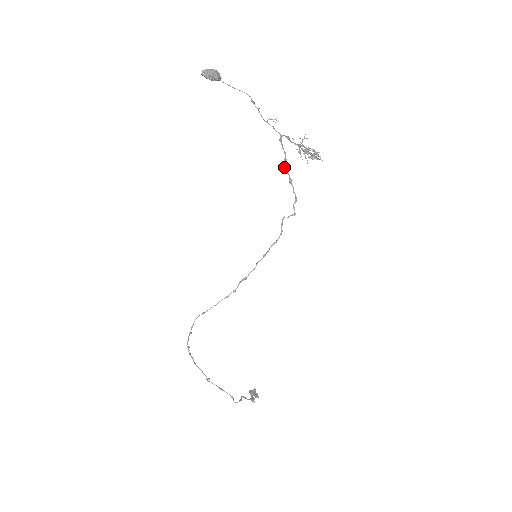
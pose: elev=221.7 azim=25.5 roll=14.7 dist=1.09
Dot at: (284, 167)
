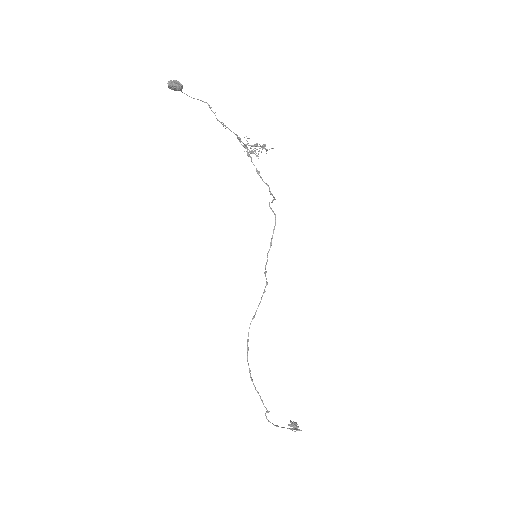
Dot at: occluded
